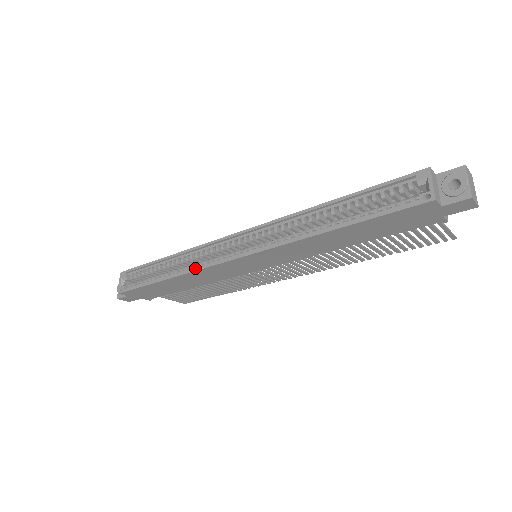
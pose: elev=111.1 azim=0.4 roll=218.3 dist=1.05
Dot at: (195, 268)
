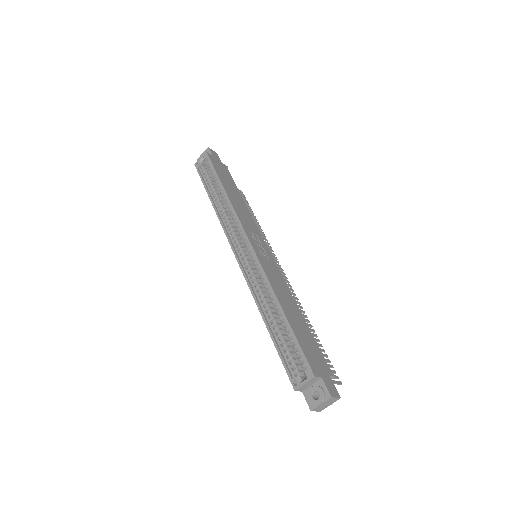
Dot at: (222, 222)
